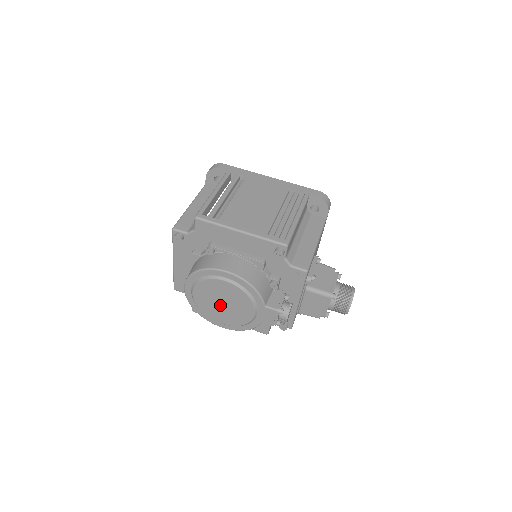
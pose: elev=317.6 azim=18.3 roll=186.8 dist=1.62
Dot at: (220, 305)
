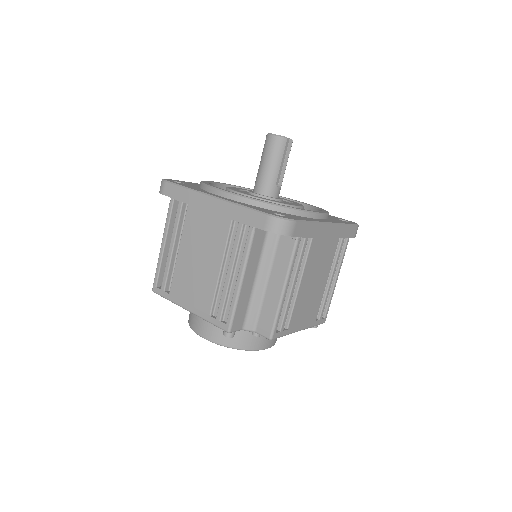
Dot at: occluded
